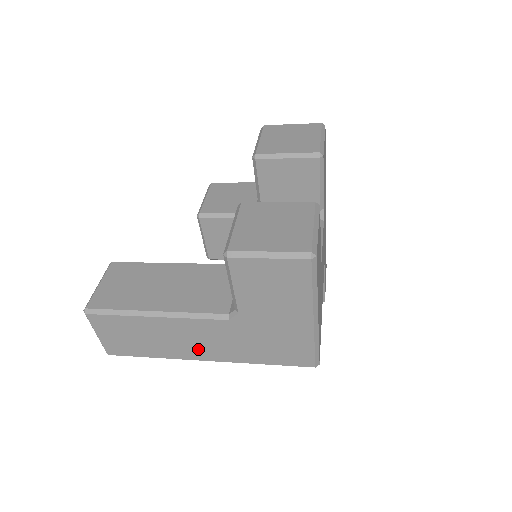
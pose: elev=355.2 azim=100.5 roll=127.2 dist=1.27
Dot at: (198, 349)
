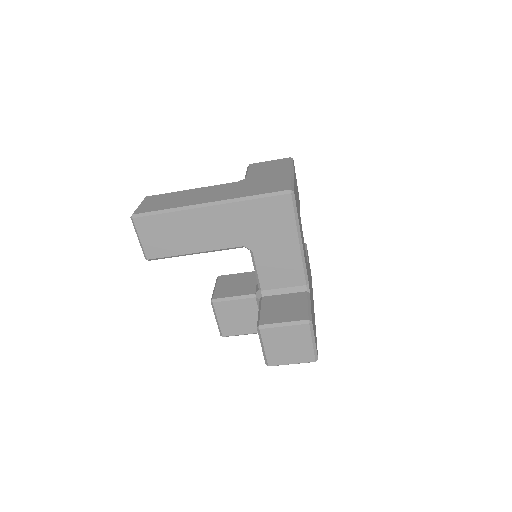
Dot at: (207, 198)
